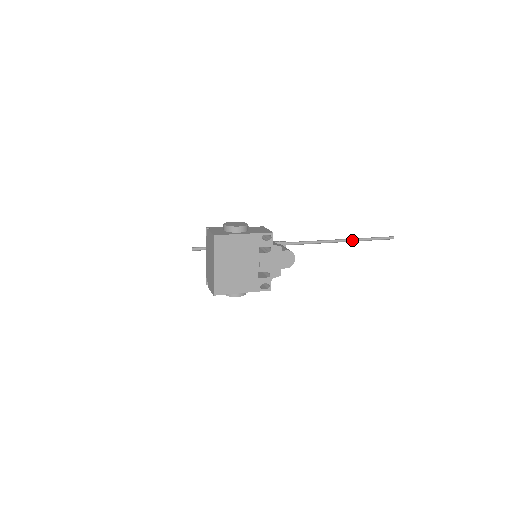
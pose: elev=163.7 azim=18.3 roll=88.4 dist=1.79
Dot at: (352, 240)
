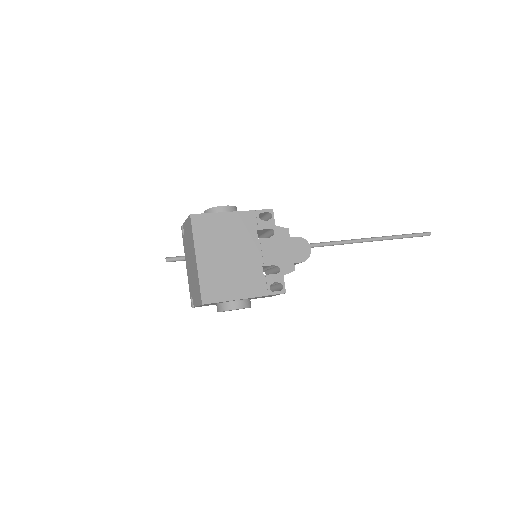
Dot at: (379, 238)
